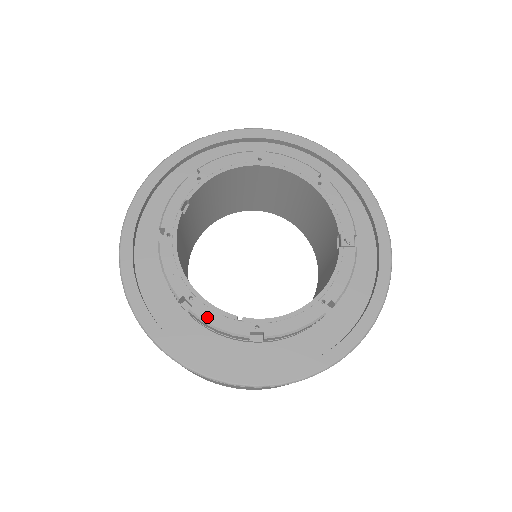
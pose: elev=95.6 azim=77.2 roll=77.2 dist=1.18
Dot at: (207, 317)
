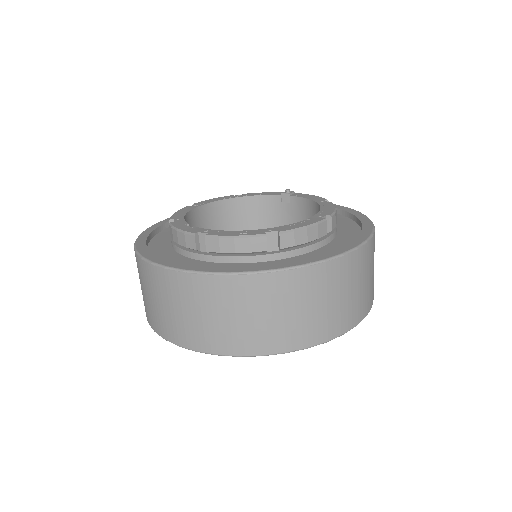
Dot at: (293, 228)
